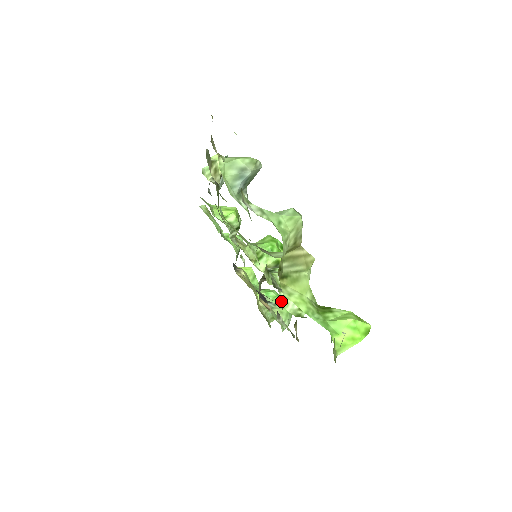
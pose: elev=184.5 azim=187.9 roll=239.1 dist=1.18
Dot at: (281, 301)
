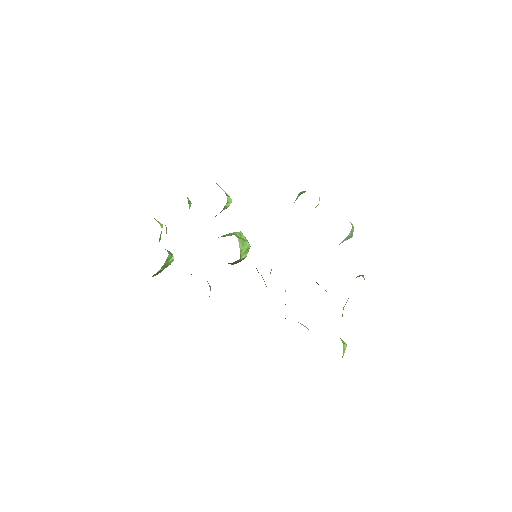
Dot at: occluded
